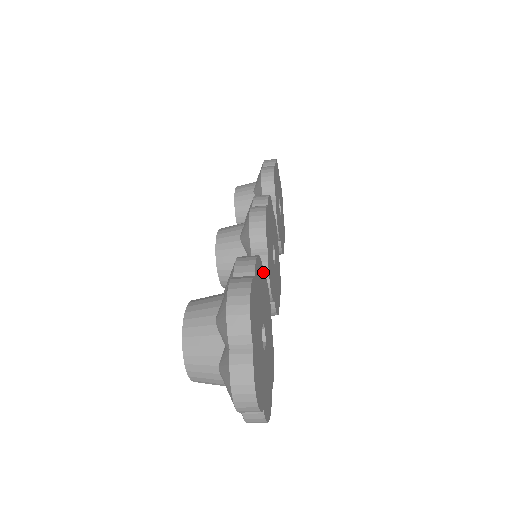
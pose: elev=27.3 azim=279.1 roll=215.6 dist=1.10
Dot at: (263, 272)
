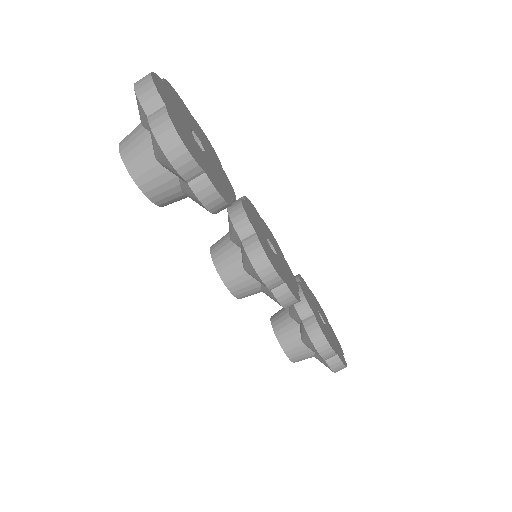
Dot at: (220, 164)
